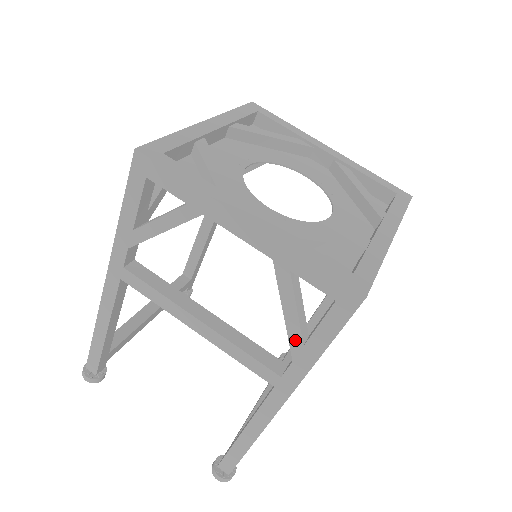
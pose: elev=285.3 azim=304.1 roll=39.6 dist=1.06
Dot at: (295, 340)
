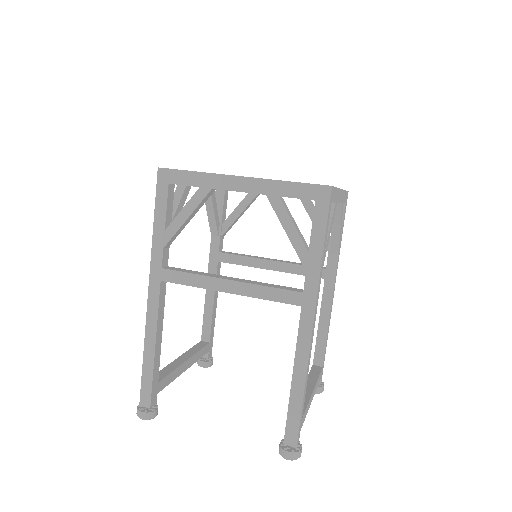
Dot at: (301, 251)
